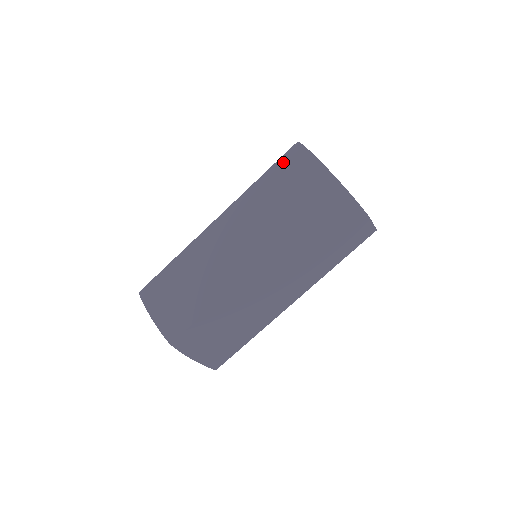
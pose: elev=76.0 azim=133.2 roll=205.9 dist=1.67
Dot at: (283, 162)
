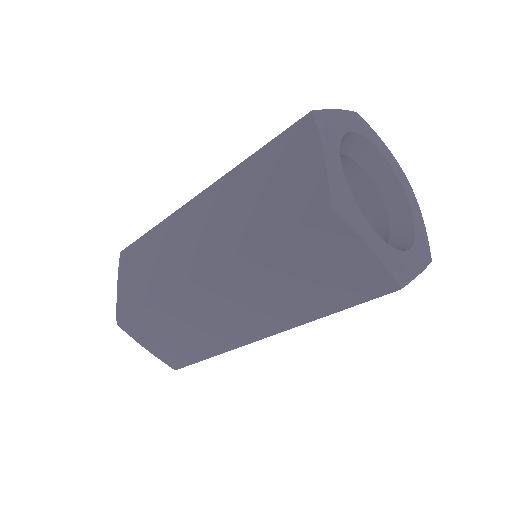
Dot at: (284, 138)
